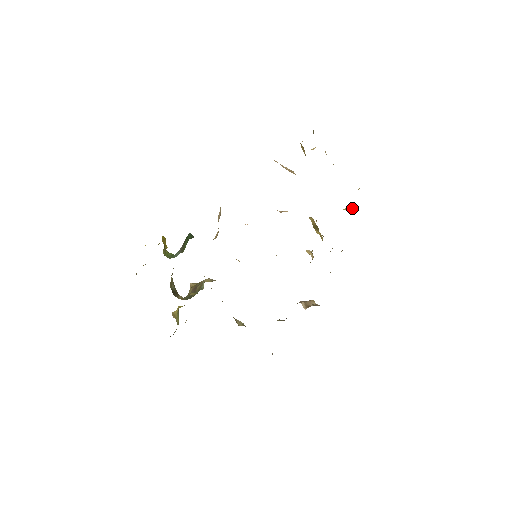
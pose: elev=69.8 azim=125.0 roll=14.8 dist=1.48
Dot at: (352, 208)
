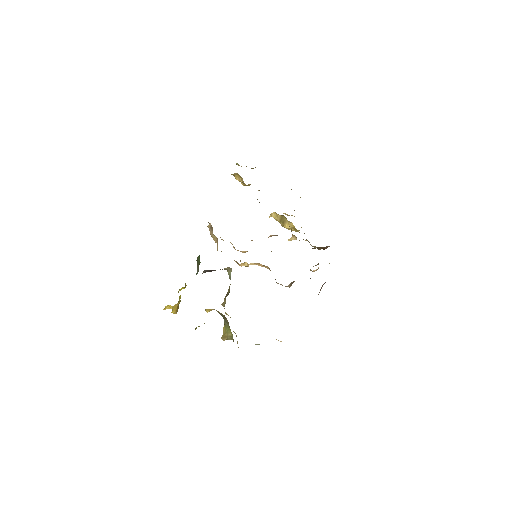
Dot at: occluded
